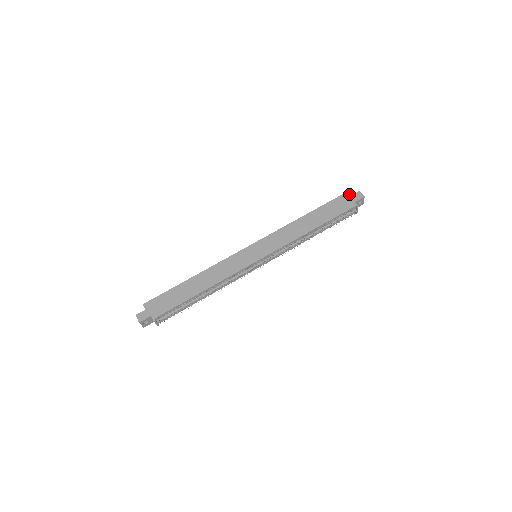
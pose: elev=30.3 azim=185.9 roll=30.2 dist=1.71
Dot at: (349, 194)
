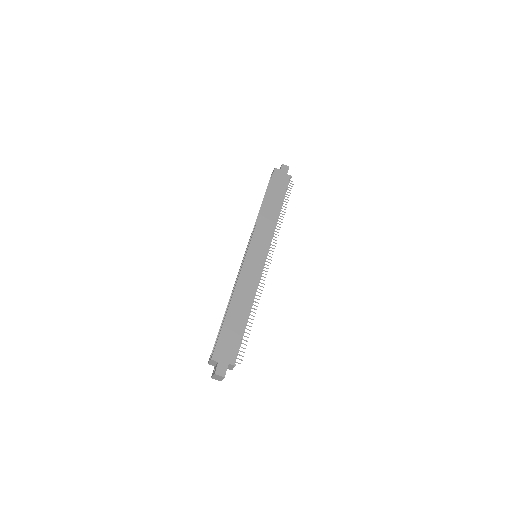
Dot at: (278, 169)
